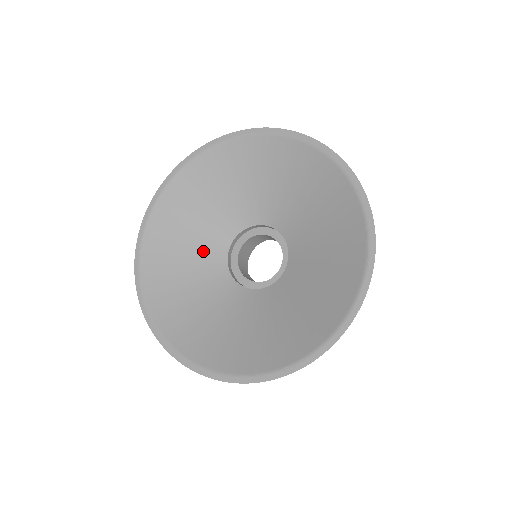
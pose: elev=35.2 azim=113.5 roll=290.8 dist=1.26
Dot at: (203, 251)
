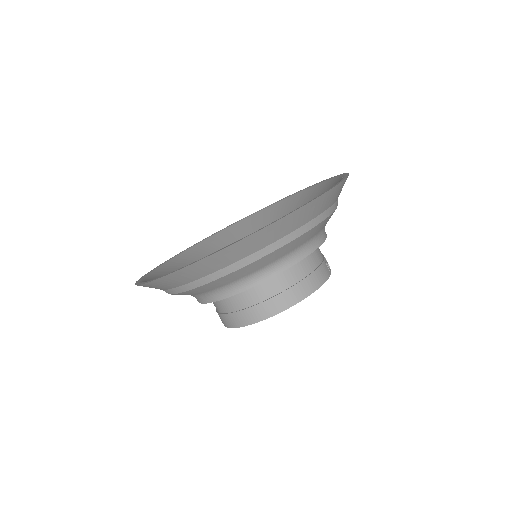
Dot at: occluded
